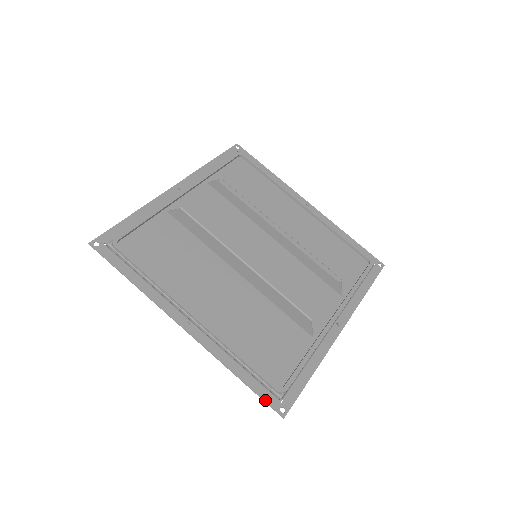
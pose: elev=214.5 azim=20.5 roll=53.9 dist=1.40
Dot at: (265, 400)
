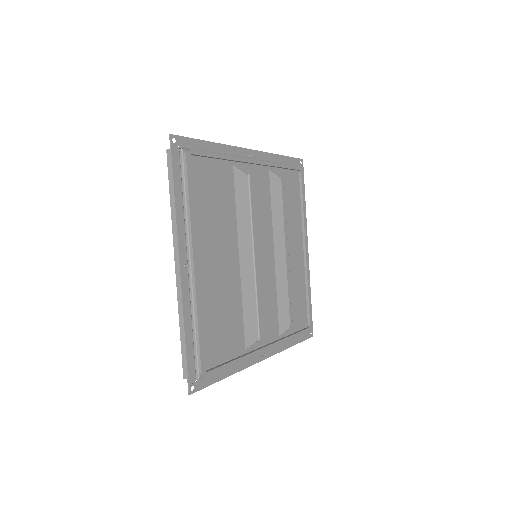
Dot at: (188, 371)
